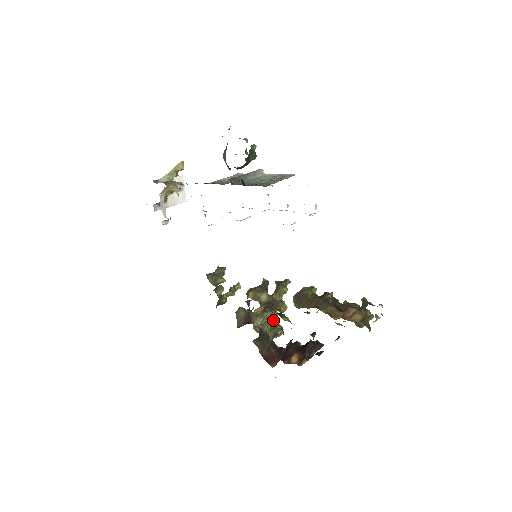
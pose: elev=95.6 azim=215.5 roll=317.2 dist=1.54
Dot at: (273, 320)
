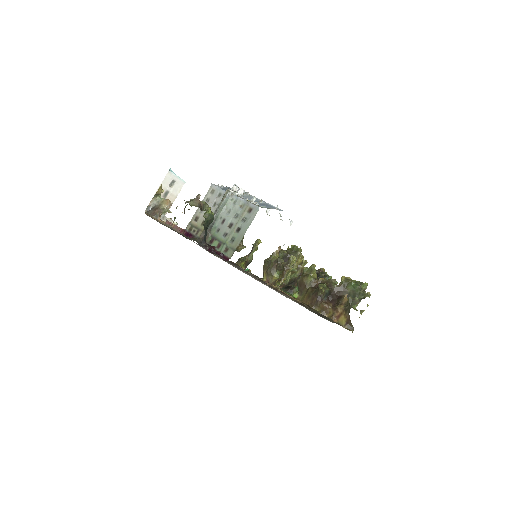
Dot at: (294, 270)
